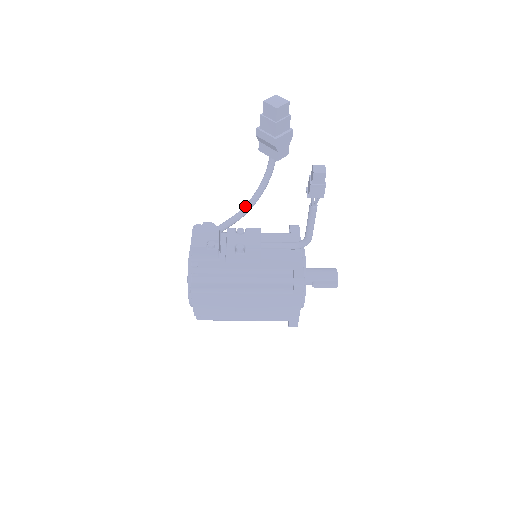
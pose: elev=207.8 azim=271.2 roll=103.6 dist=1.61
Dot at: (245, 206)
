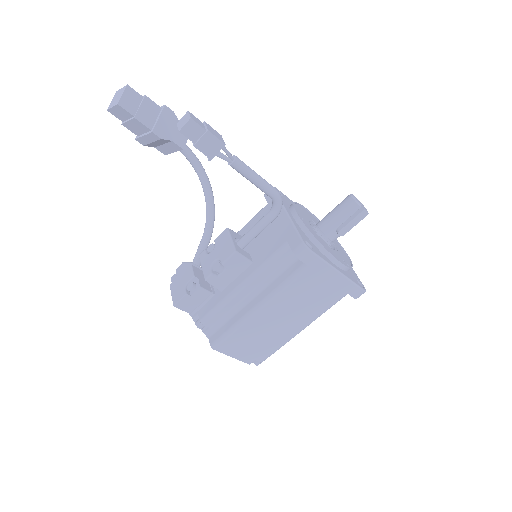
Dot at: (206, 217)
